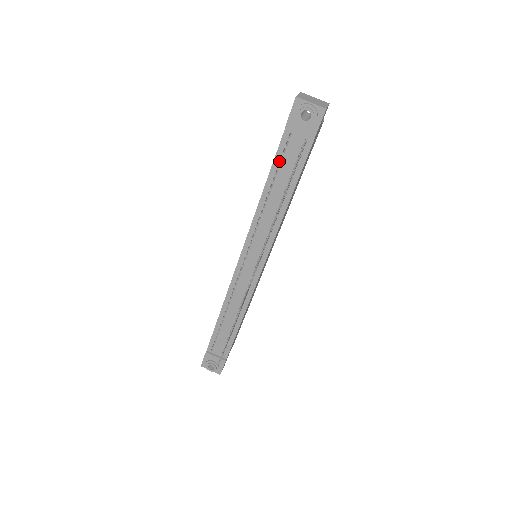
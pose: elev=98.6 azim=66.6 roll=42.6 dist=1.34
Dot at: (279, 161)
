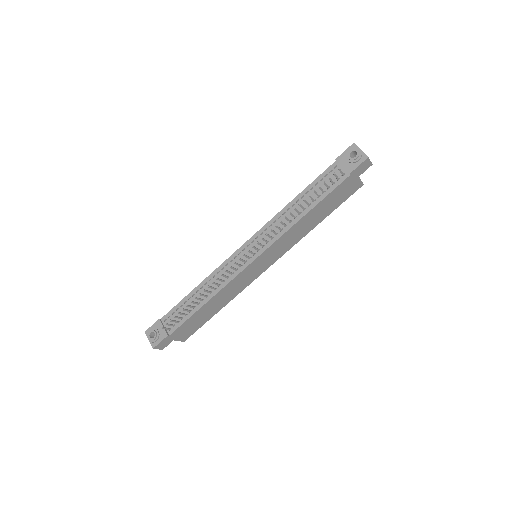
Dot at: (318, 181)
